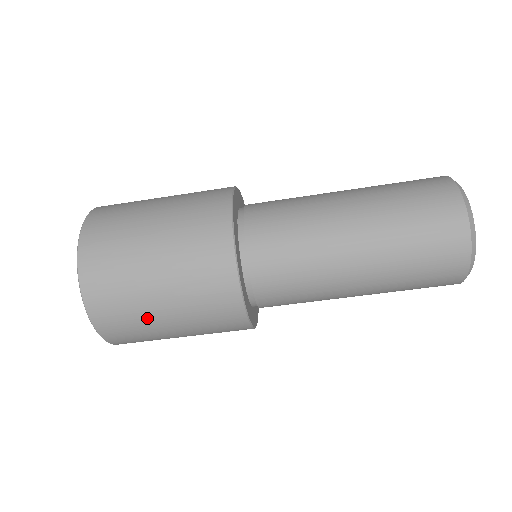
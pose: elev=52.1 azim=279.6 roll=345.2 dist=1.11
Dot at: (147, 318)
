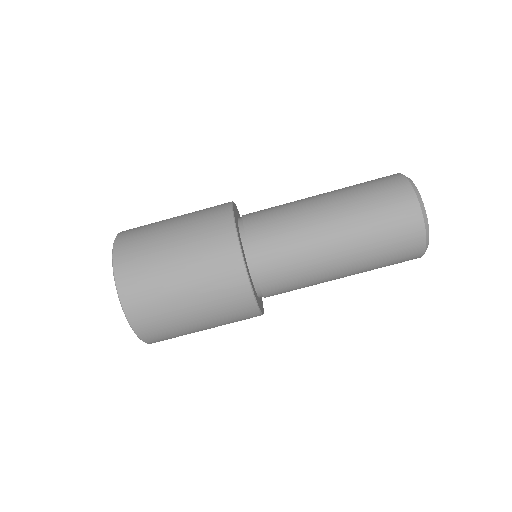
Dot at: (163, 279)
